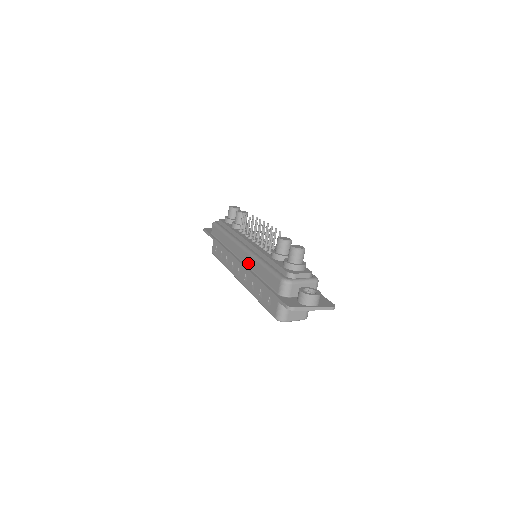
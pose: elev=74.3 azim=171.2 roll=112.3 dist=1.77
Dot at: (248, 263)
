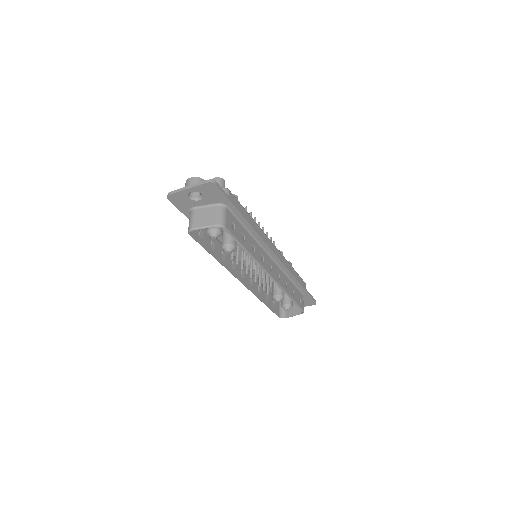
Dot at: occluded
